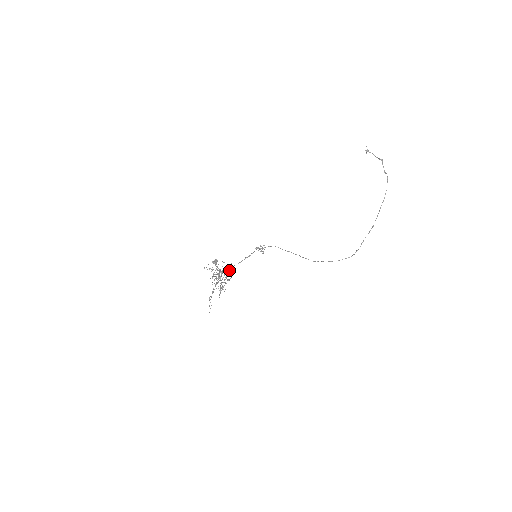
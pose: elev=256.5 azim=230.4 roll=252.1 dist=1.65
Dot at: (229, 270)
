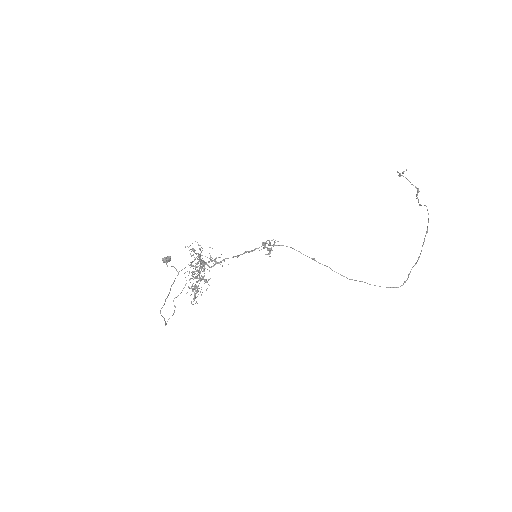
Dot at: occluded
